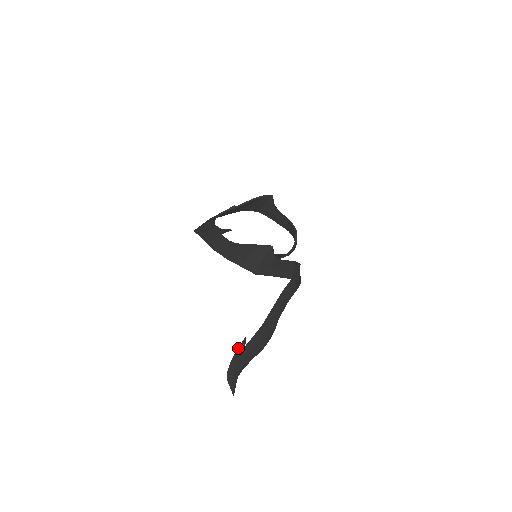
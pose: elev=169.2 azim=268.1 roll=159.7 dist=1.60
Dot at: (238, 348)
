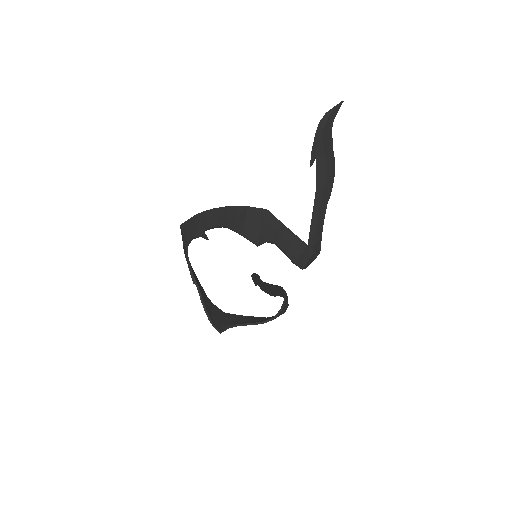
Dot at: (255, 275)
